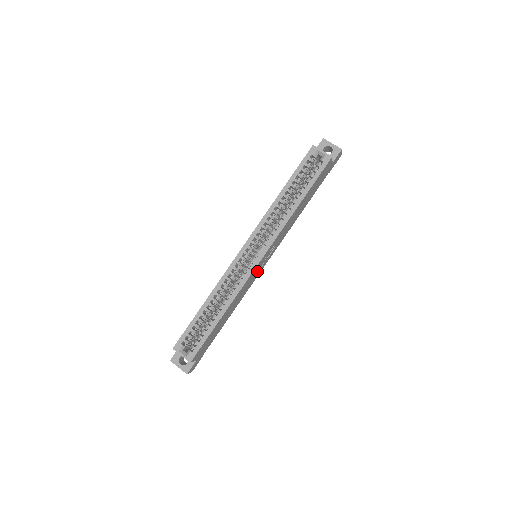
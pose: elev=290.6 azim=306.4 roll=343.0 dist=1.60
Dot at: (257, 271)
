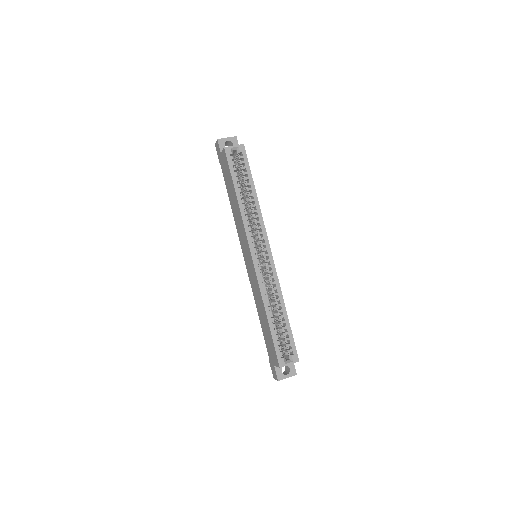
Dot at: occluded
